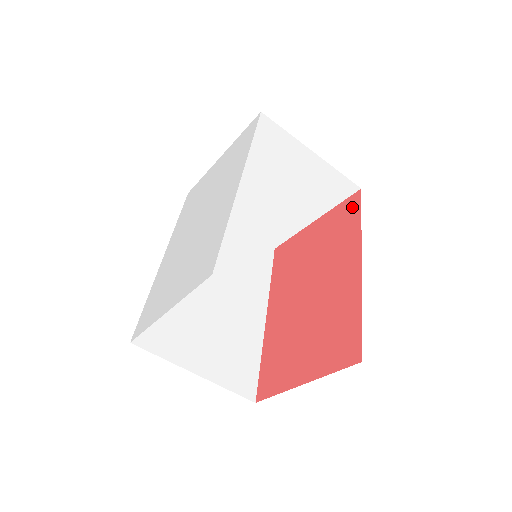
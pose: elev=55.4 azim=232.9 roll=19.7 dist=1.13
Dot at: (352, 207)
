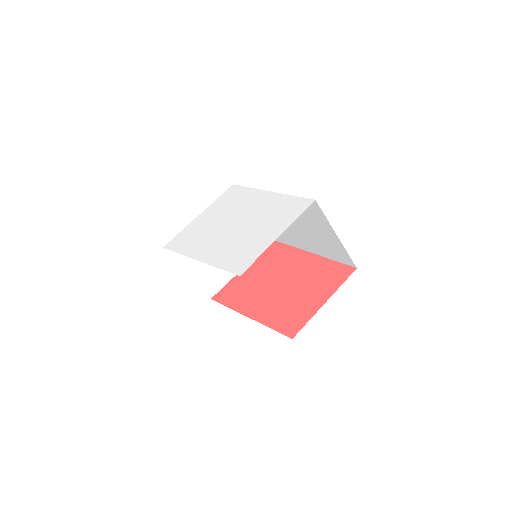
Dot at: (275, 247)
